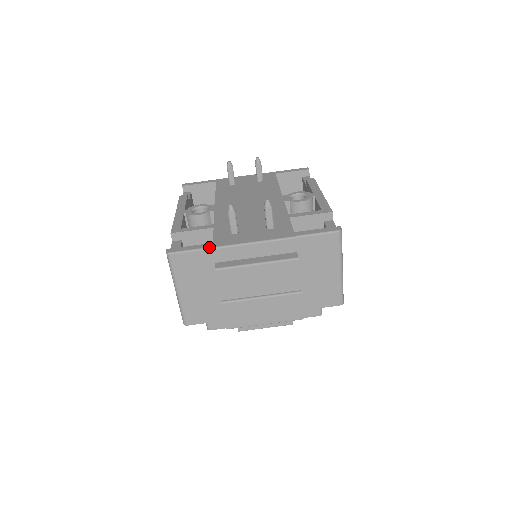
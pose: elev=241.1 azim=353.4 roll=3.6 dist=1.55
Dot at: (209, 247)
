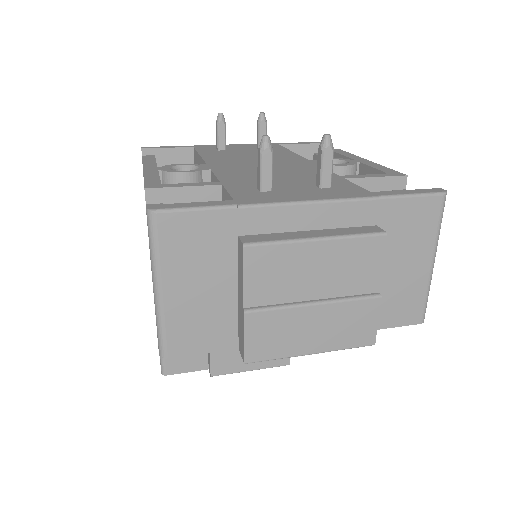
Dot at: (230, 204)
